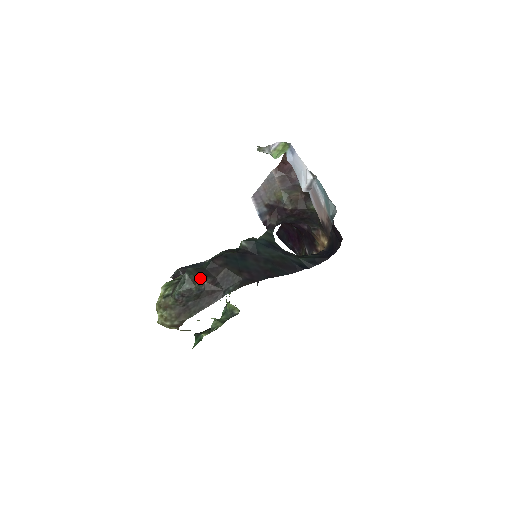
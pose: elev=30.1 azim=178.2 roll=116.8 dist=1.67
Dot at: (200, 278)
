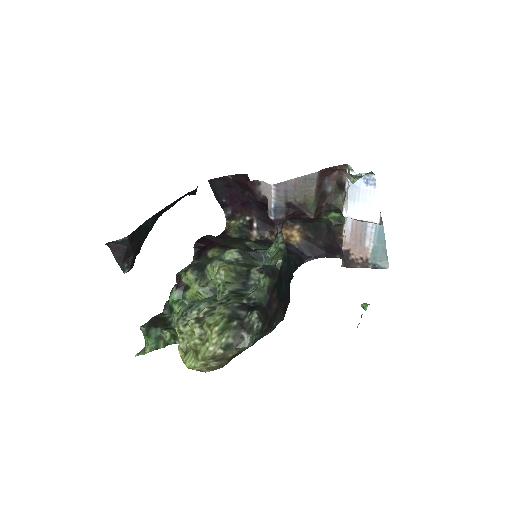
Dot at: (265, 323)
